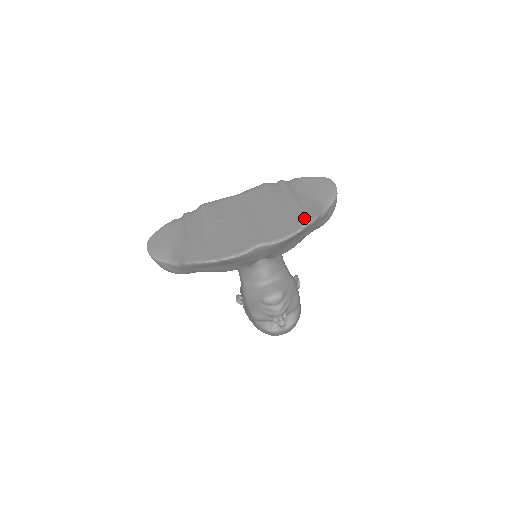
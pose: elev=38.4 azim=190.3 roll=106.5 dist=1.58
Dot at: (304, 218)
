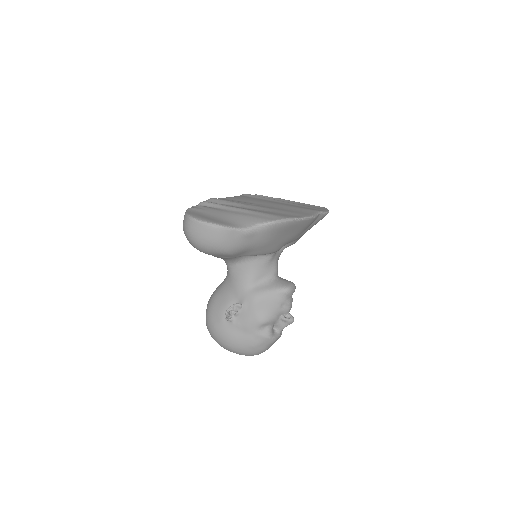
Dot at: (318, 206)
